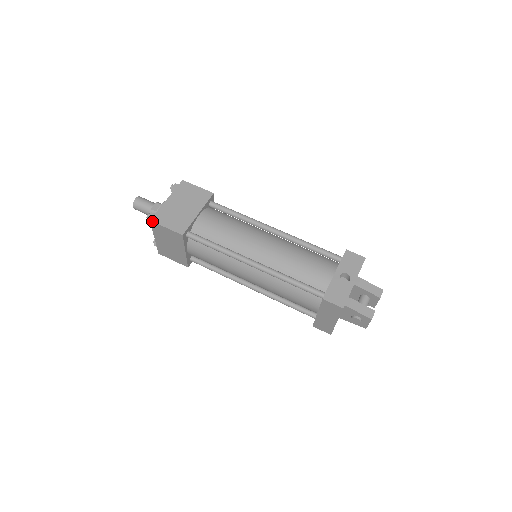
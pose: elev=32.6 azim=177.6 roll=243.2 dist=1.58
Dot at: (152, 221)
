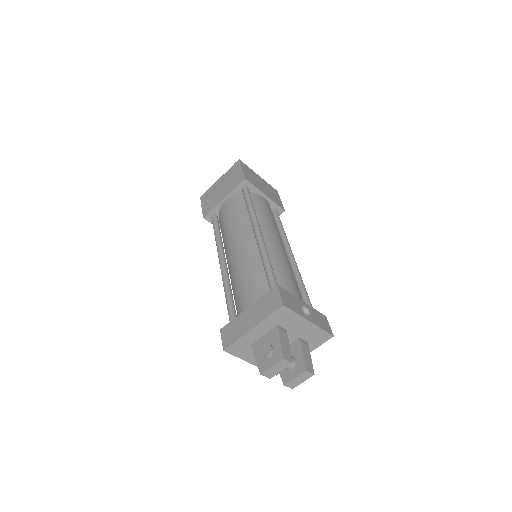
Dot at: (240, 160)
